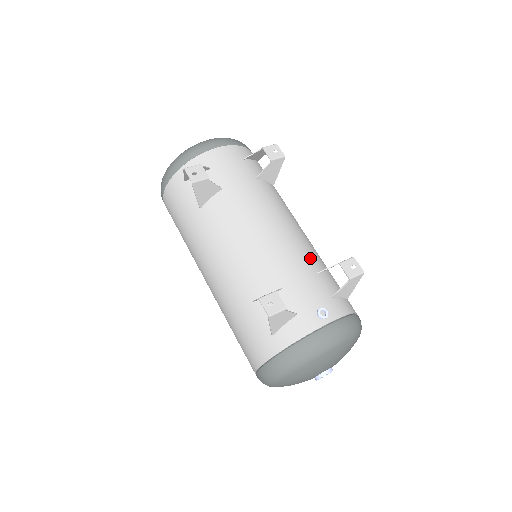
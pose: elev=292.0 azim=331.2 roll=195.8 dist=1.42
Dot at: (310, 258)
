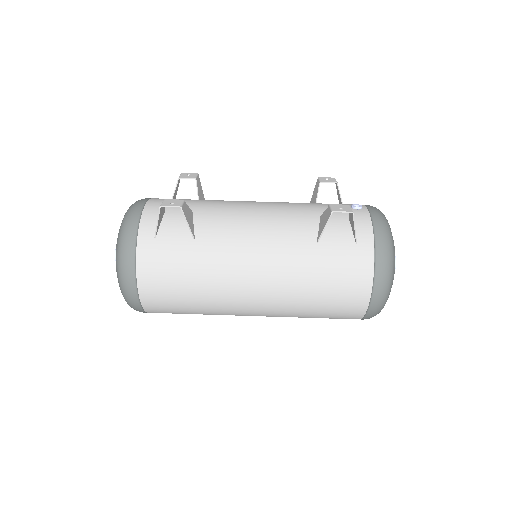
Dot at: occluded
